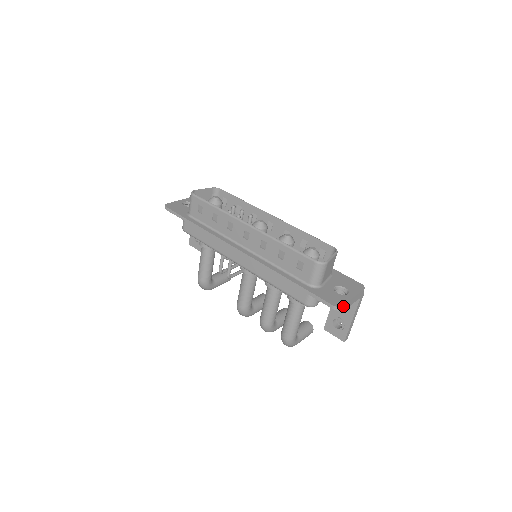
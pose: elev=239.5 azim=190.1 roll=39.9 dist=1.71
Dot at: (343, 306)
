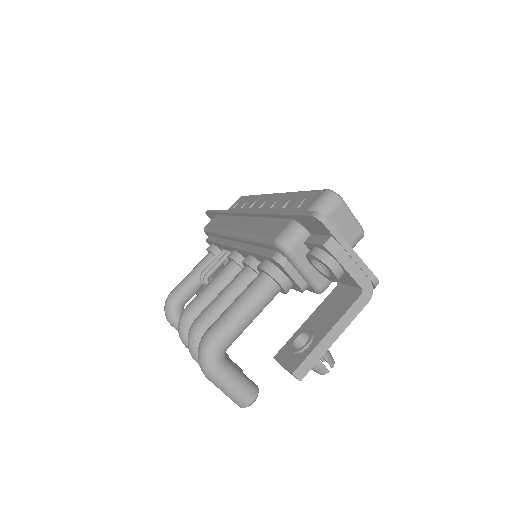
Dot at: (330, 228)
